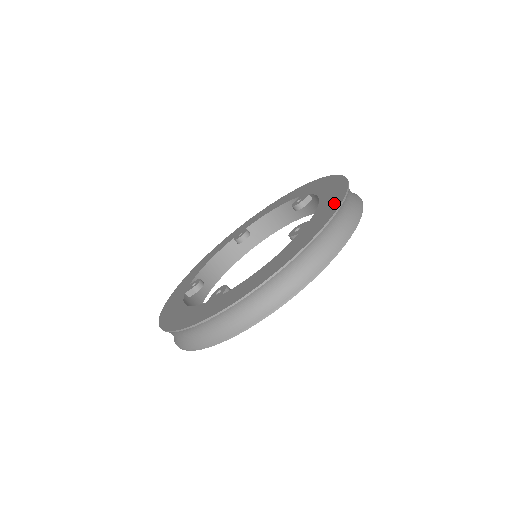
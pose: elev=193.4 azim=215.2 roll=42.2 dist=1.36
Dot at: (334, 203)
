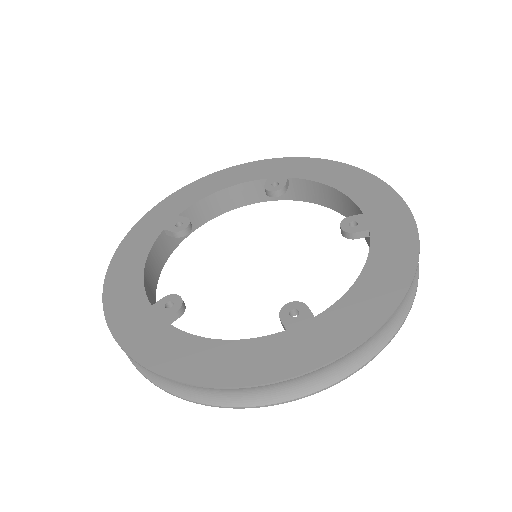
Dot at: (355, 328)
